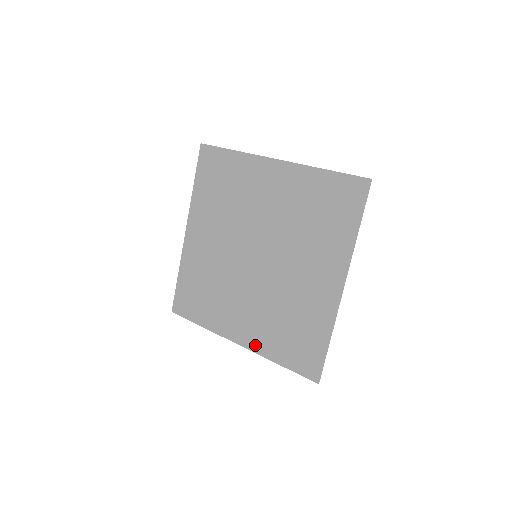
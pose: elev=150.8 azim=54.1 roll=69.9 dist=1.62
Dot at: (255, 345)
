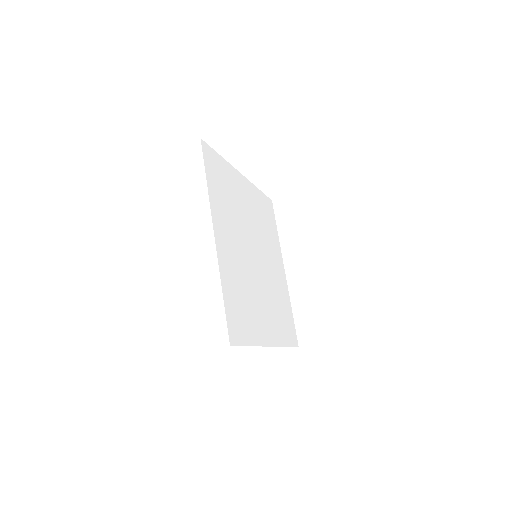
Dot at: (285, 286)
